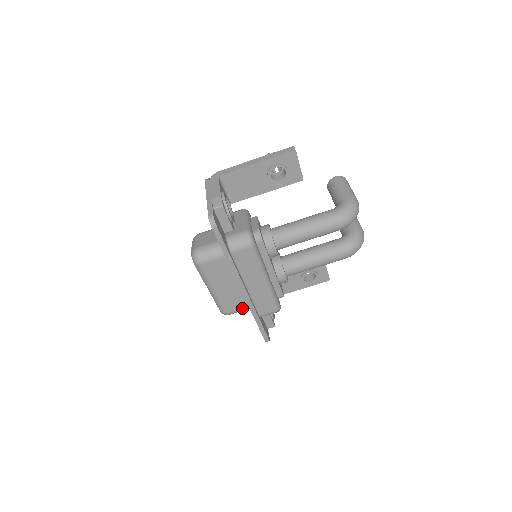
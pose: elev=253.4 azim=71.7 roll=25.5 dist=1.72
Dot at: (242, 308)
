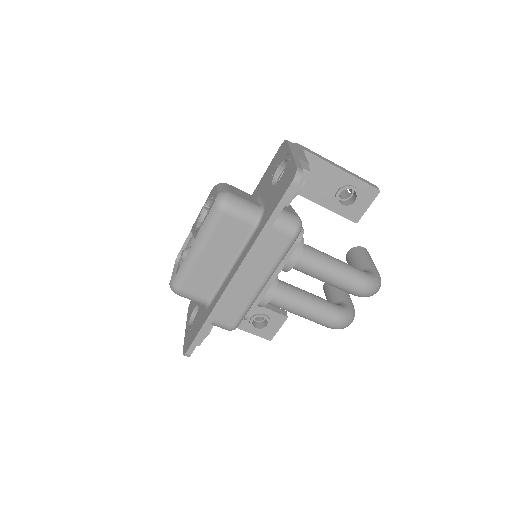
Dot at: (200, 297)
